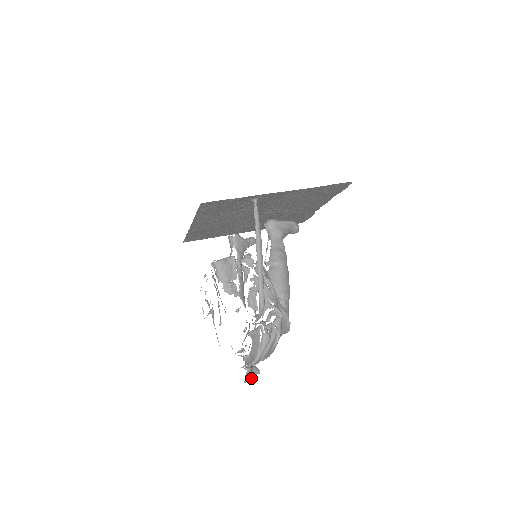
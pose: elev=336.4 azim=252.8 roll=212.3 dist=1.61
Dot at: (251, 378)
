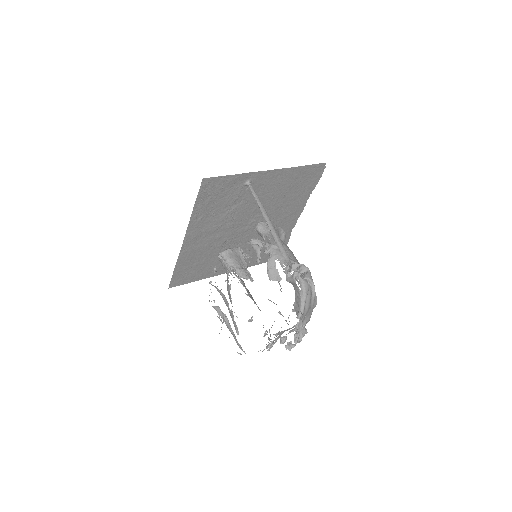
Dot at: occluded
